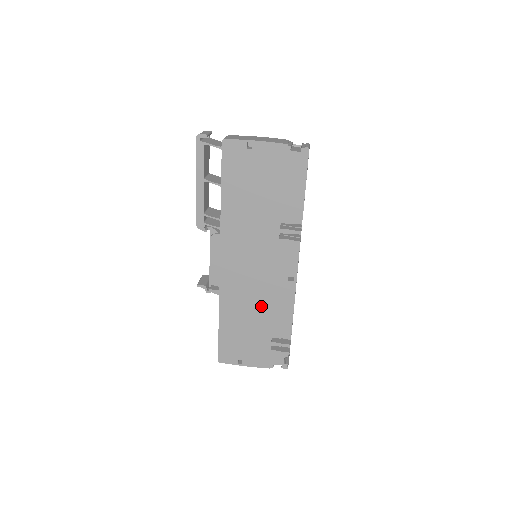
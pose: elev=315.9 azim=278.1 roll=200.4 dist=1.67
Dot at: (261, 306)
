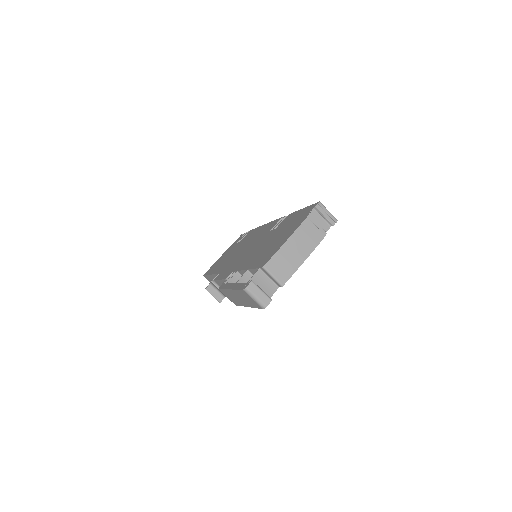
Dot at: occluded
